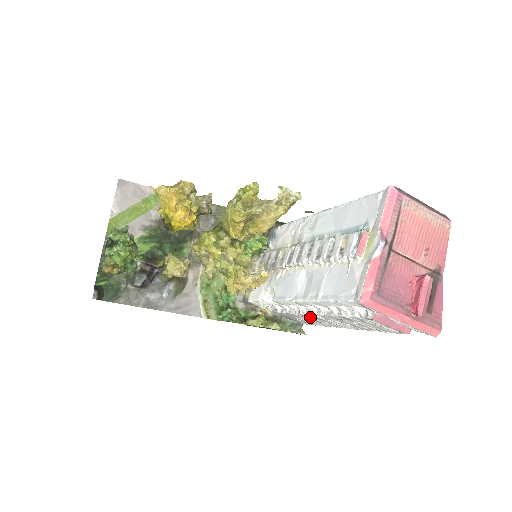
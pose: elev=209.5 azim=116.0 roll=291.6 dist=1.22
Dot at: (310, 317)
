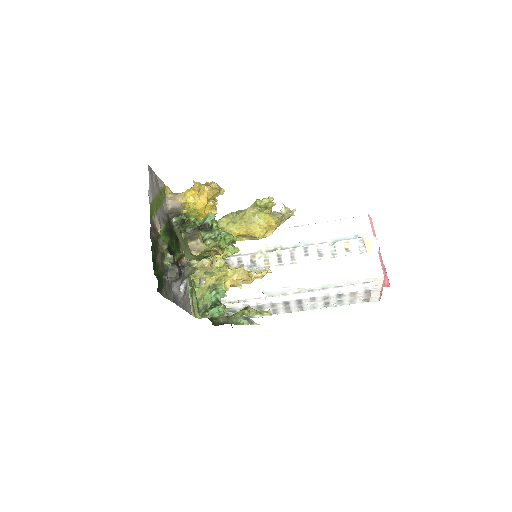
Dot at: (291, 303)
